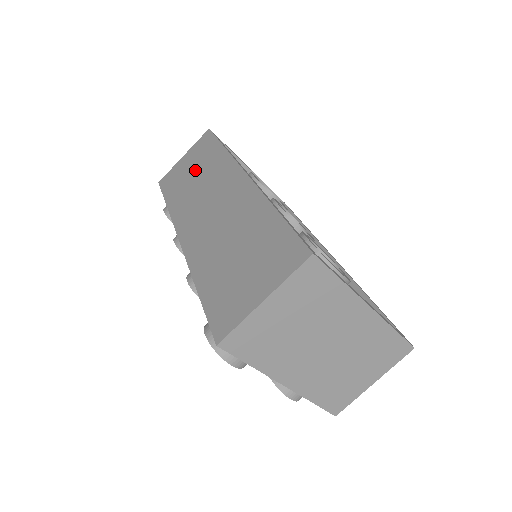
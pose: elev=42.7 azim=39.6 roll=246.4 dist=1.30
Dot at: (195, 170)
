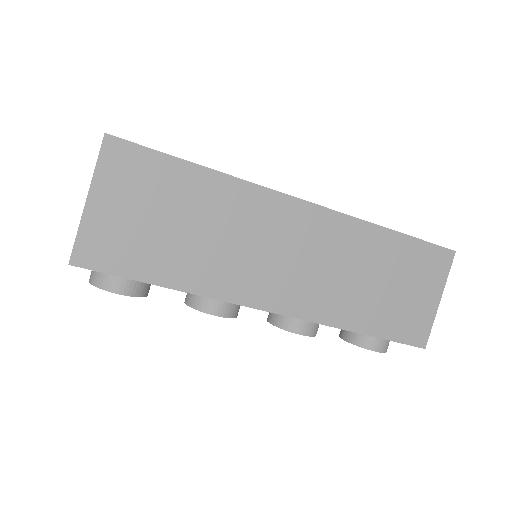
Dot at: (176, 219)
